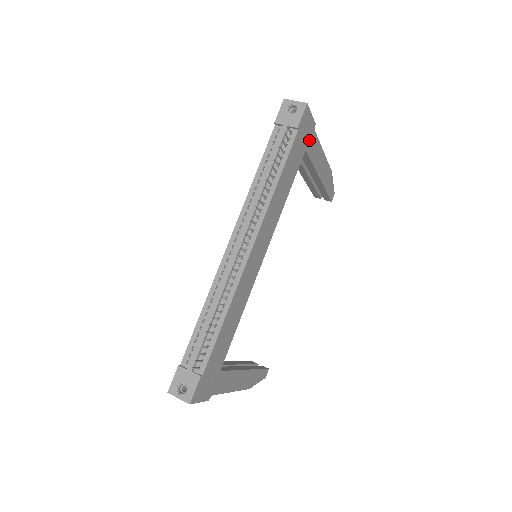
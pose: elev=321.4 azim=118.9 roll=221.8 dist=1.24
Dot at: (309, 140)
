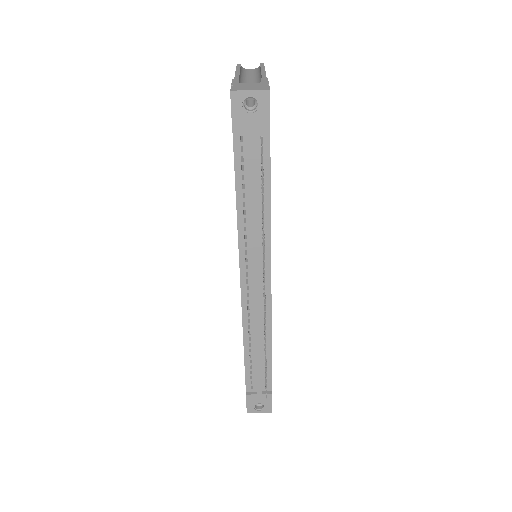
Dot at: occluded
